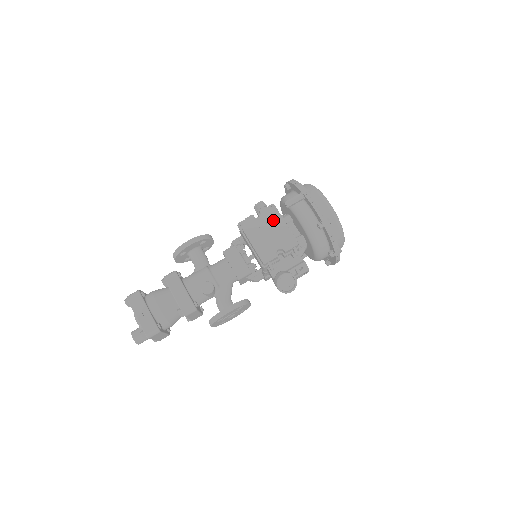
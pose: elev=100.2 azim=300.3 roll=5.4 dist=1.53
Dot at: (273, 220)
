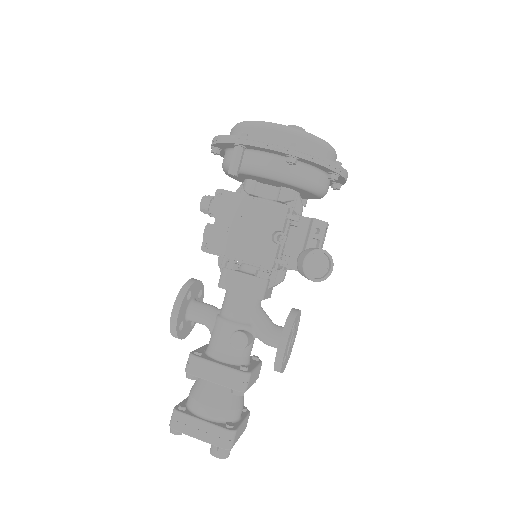
Dot at: (234, 208)
